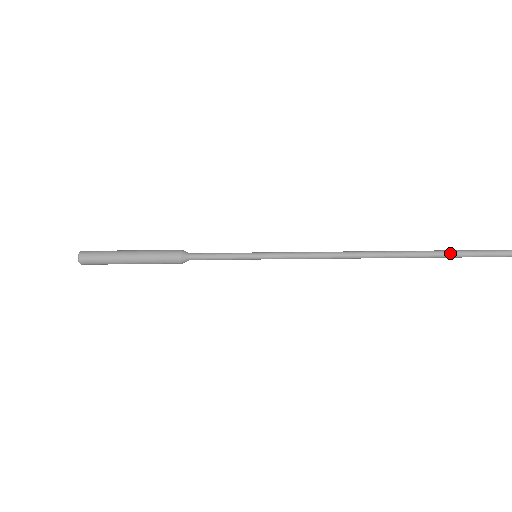
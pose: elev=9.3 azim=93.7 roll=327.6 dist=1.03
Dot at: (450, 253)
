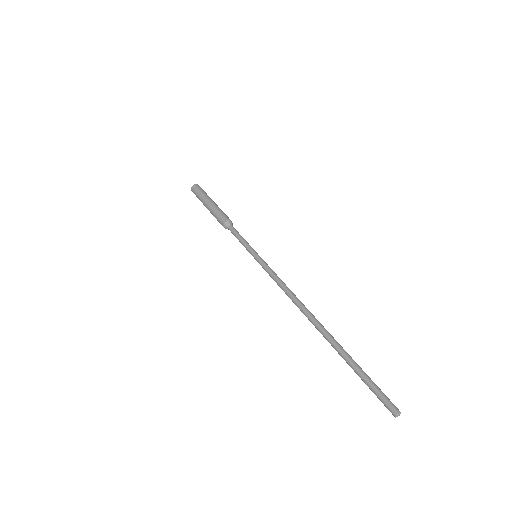
Dot at: (352, 366)
